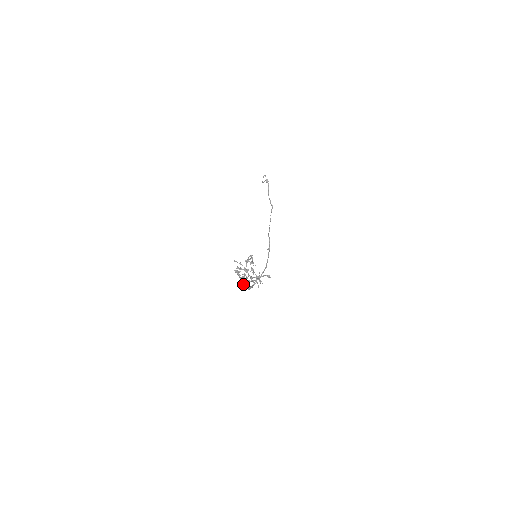
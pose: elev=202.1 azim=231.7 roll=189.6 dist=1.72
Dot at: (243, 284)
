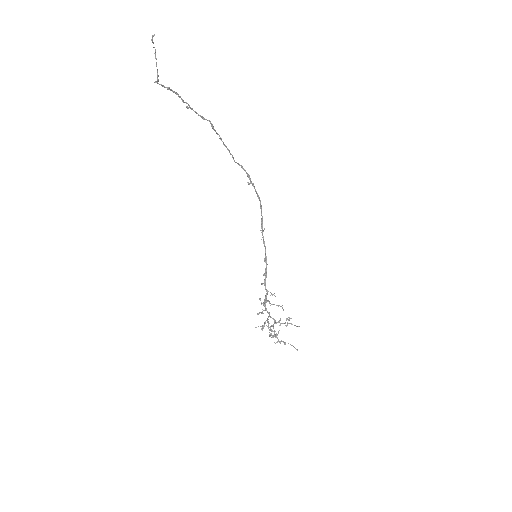
Dot at: (266, 295)
